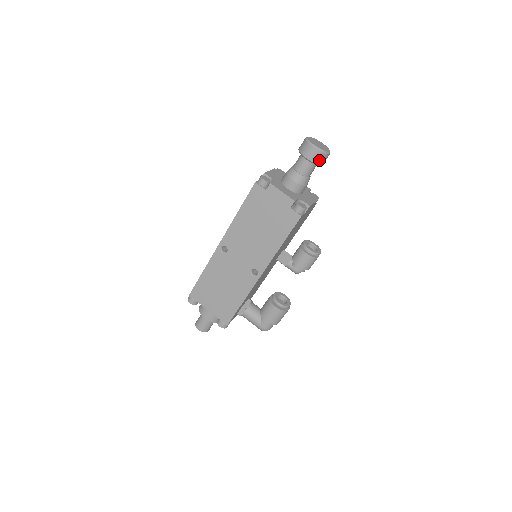
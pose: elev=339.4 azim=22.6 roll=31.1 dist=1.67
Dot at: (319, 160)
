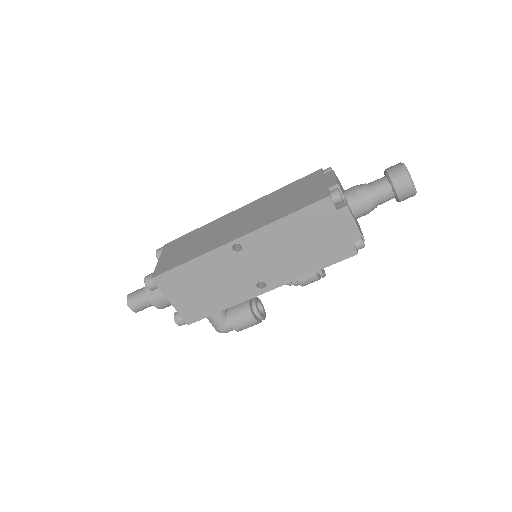
Dot at: (405, 199)
